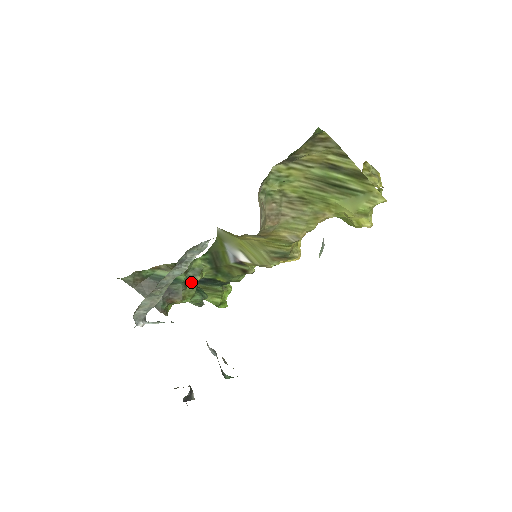
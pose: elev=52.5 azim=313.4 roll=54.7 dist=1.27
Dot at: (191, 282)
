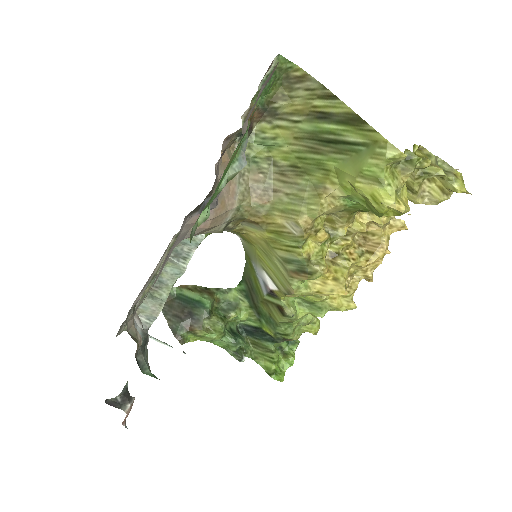
Dot at: (222, 316)
